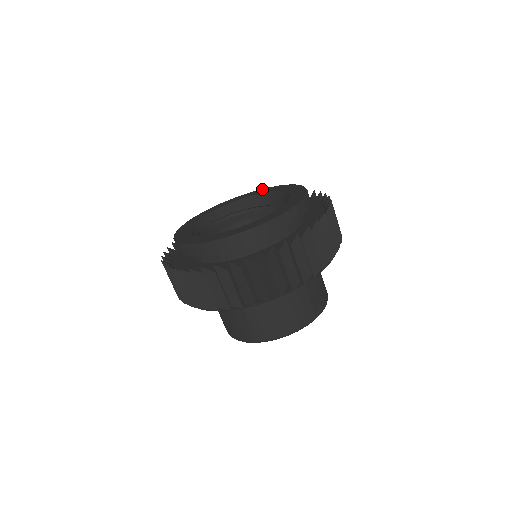
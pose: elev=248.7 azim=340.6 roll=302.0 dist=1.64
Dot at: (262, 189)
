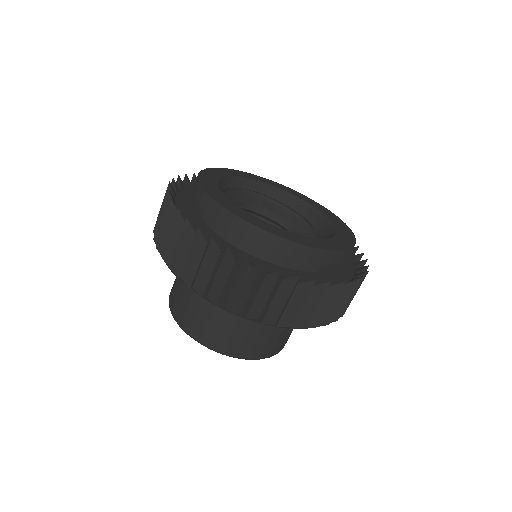
Dot at: (323, 206)
